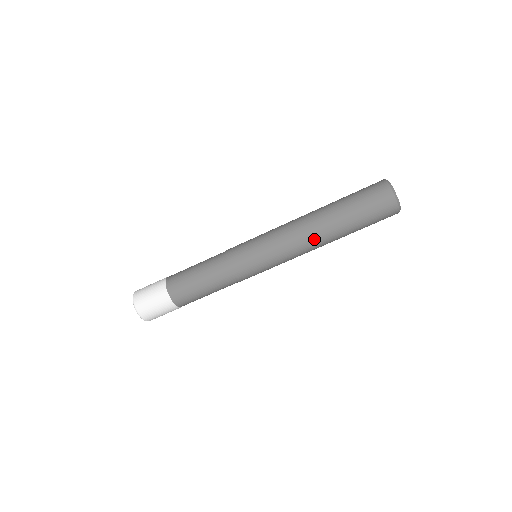
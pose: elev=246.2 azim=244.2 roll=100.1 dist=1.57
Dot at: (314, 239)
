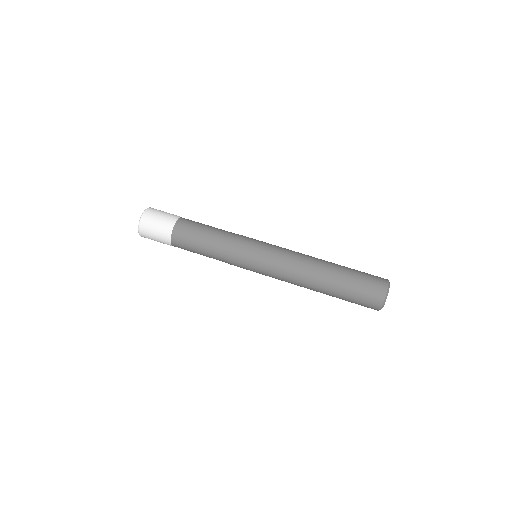
Dot at: (313, 258)
